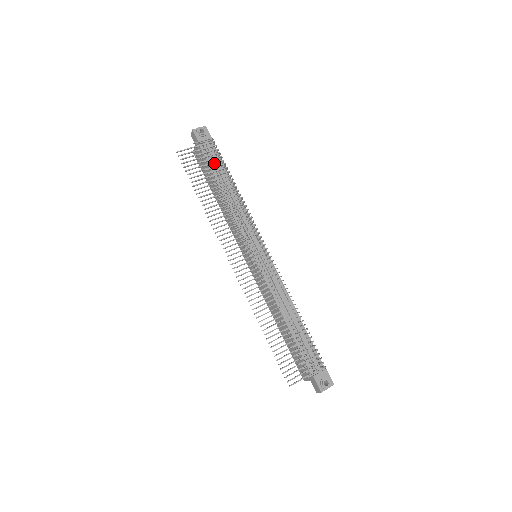
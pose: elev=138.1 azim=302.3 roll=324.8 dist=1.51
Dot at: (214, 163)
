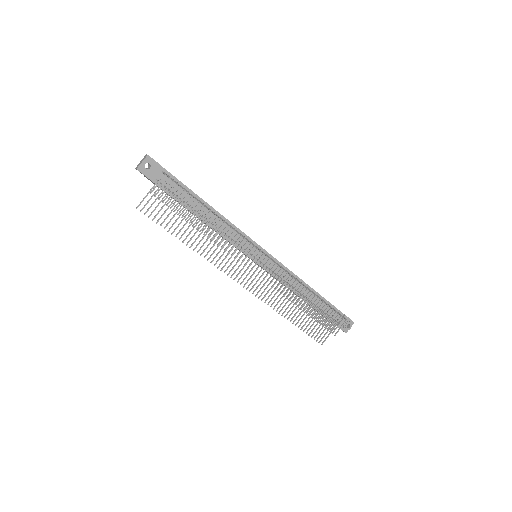
Dot at: occluded
